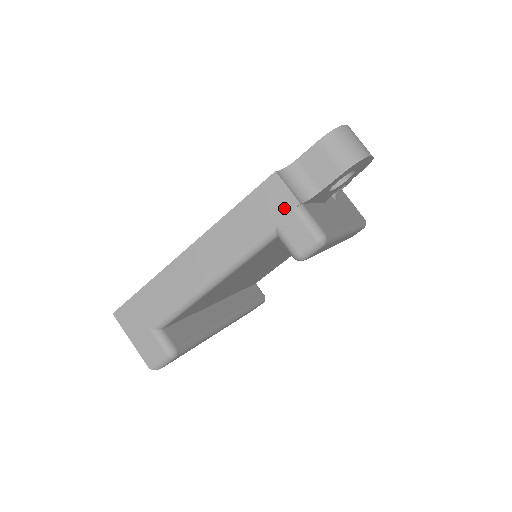
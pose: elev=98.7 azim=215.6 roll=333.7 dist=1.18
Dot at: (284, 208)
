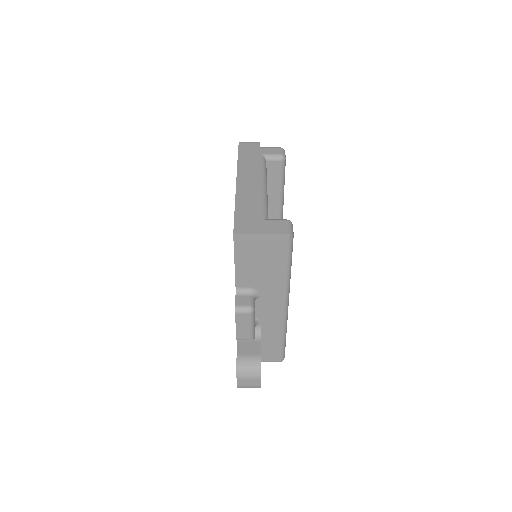
Dot at: (257, 149)
